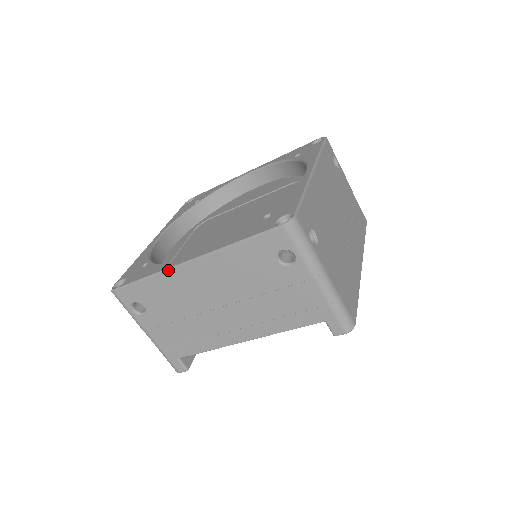
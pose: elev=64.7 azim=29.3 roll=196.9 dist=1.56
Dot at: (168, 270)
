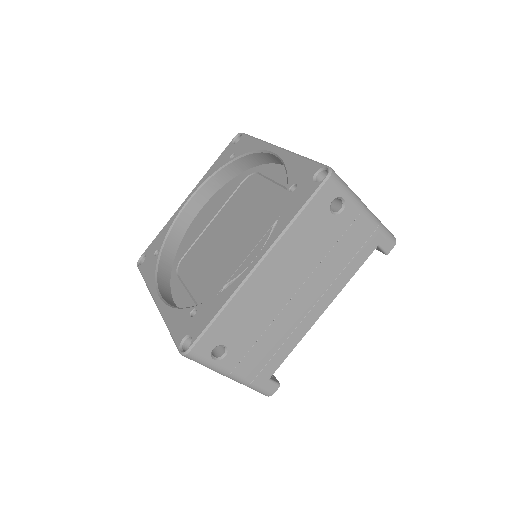
Dot at: (240, 287)
